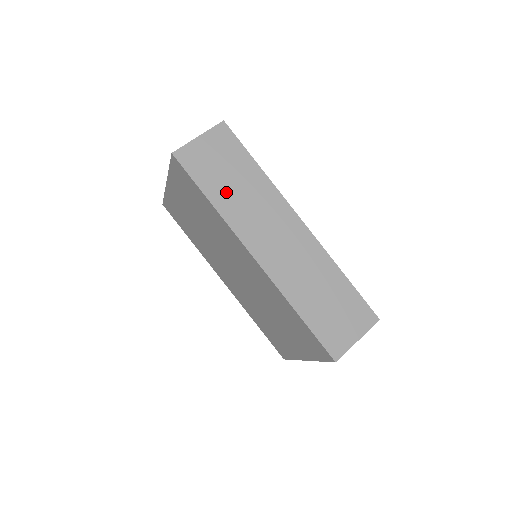
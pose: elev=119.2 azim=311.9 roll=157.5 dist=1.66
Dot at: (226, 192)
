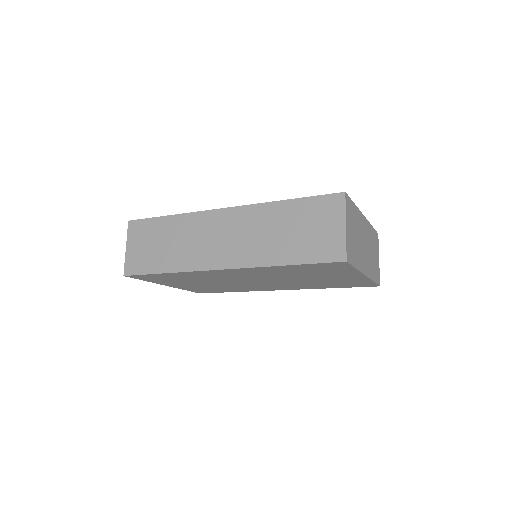
Dot at: (168, 256)
